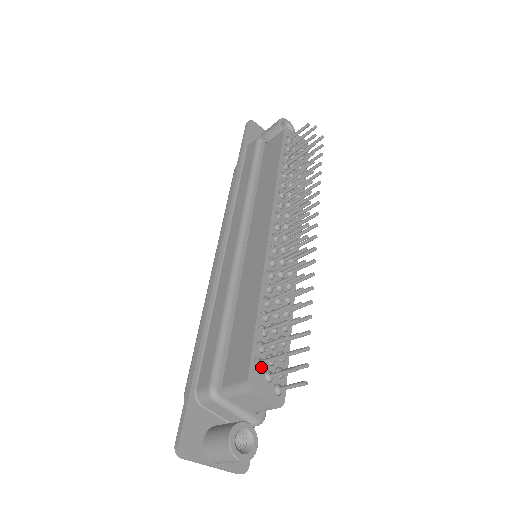
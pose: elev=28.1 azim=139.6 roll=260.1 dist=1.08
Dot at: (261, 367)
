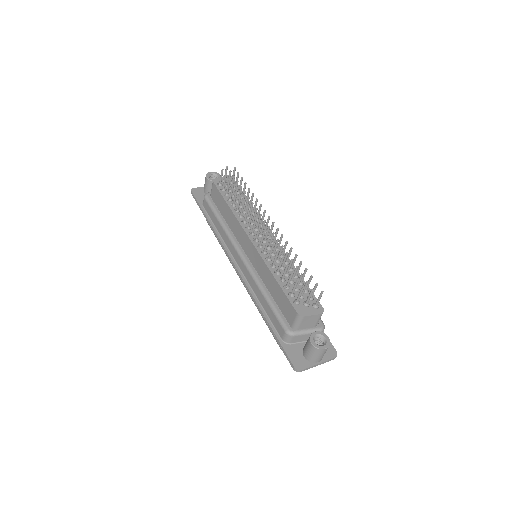
Dot at: (299, 303)
